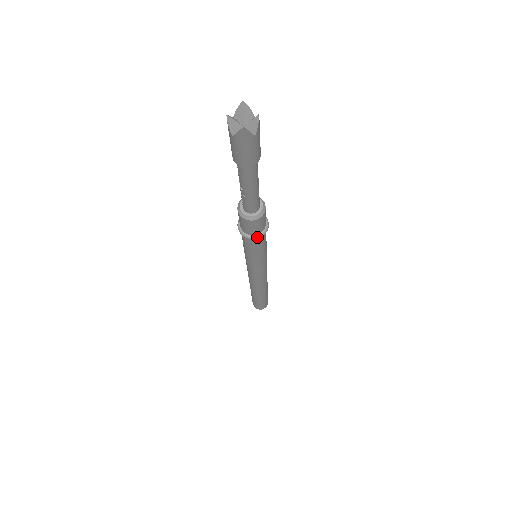
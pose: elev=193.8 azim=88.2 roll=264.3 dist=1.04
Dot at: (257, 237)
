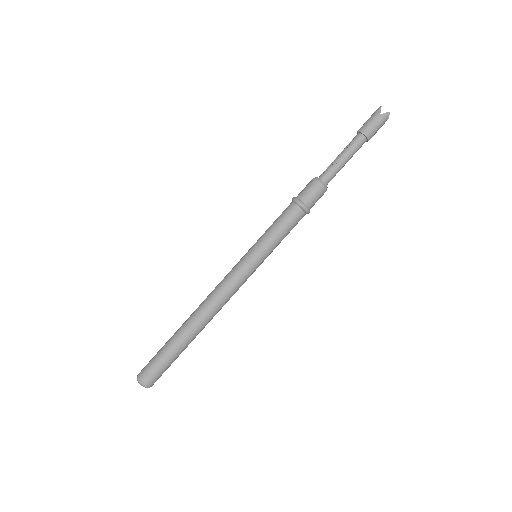
Dot at: (308, 209)
